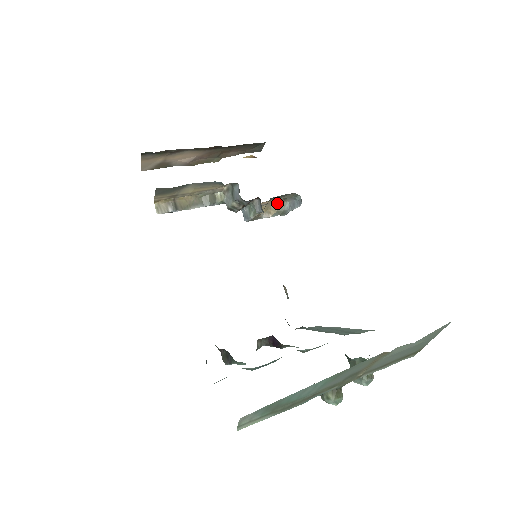
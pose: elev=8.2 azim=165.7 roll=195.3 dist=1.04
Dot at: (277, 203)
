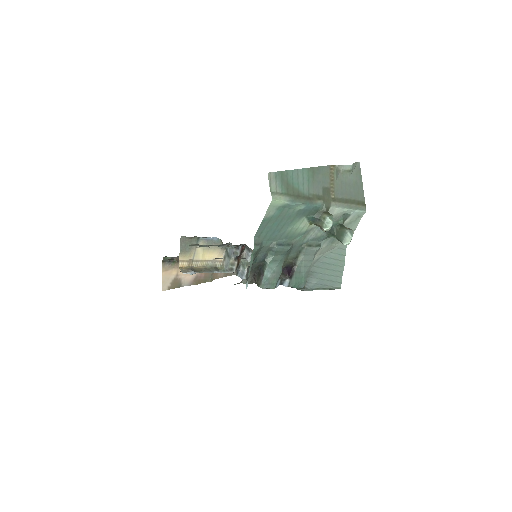
Dot at: occluded
